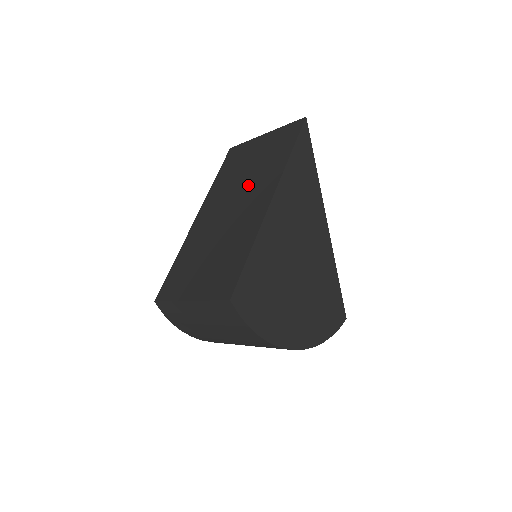
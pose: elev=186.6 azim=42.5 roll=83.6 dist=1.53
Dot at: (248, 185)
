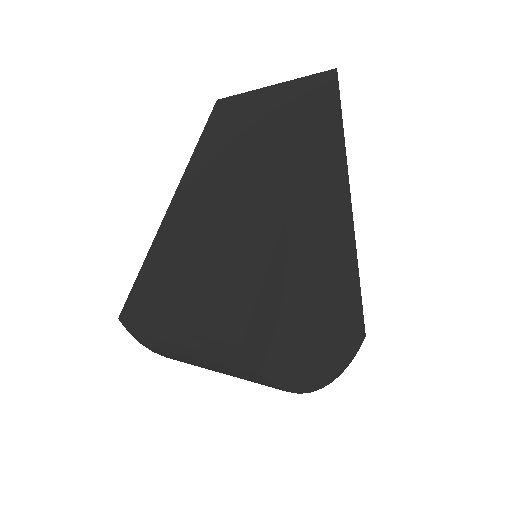
Dot at: (252, 161)
